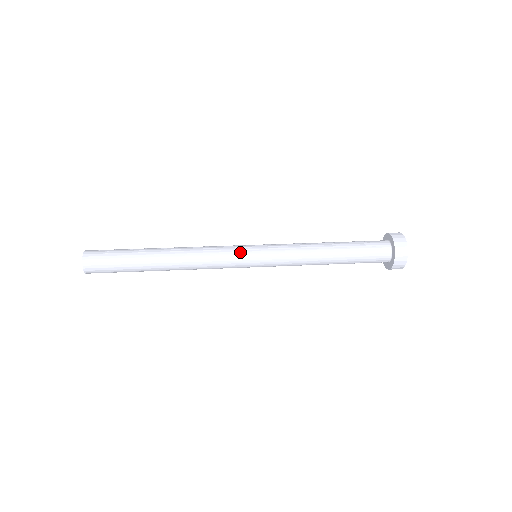
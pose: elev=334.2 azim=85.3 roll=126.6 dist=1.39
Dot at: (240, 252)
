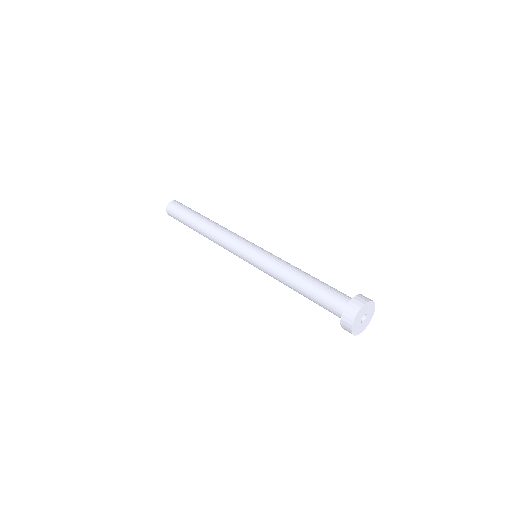
Dot at: (243, 245)
